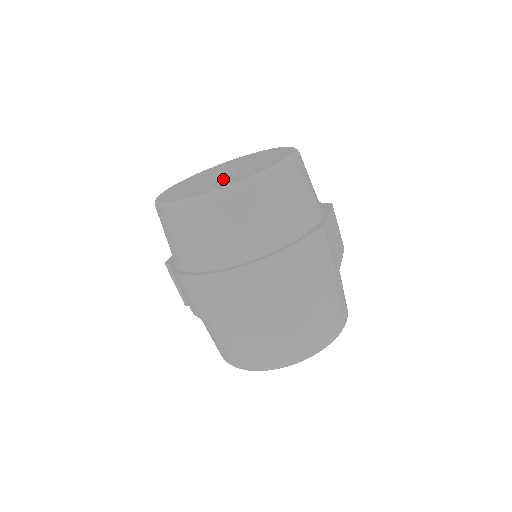
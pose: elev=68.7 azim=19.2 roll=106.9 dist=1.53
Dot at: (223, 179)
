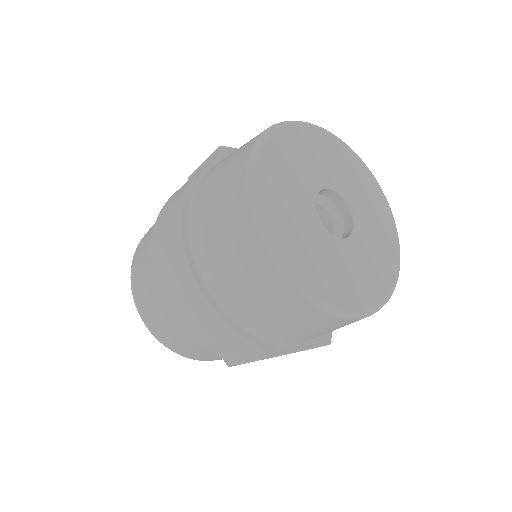
Dot at: (307, 226)
